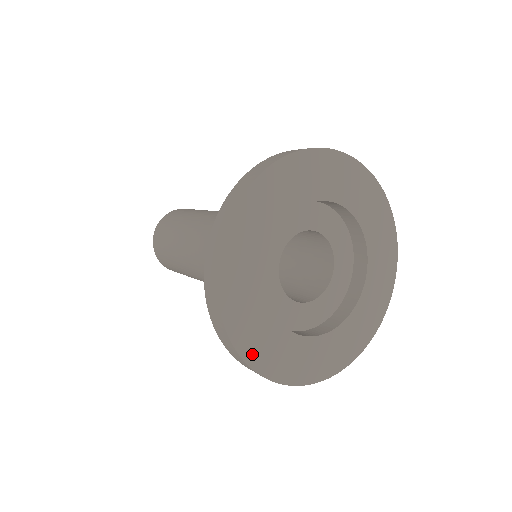
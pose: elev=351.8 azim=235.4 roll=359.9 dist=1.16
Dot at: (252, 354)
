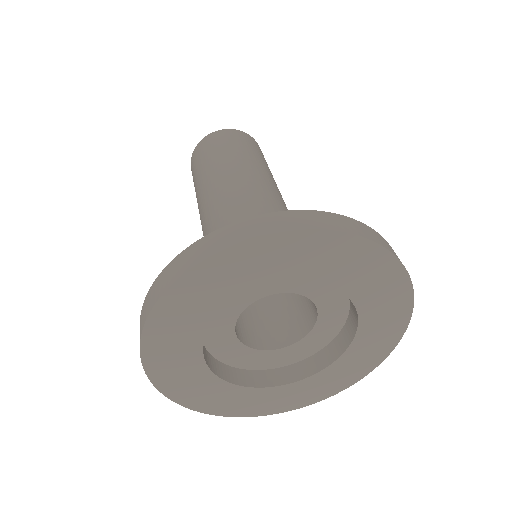
Dot at: (195, 403)
